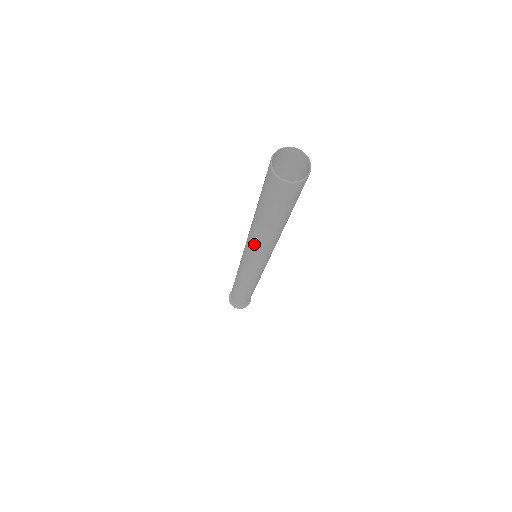
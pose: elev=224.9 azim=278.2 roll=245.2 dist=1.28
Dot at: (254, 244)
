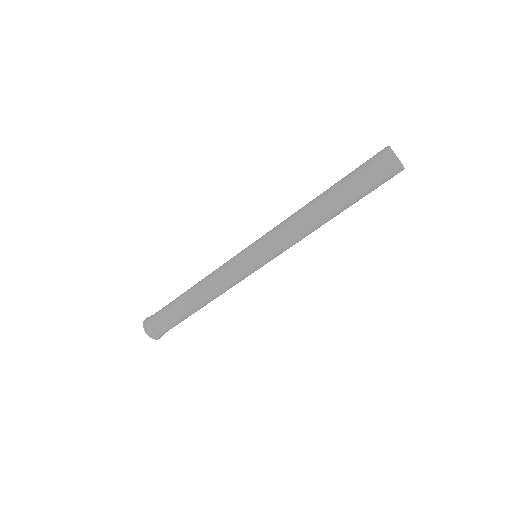
Dot at: (290, 222)
